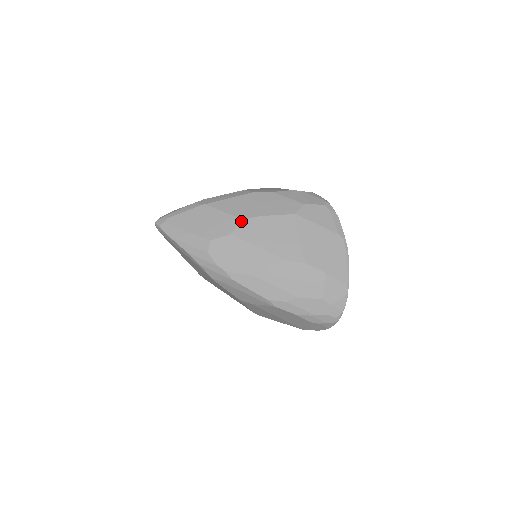
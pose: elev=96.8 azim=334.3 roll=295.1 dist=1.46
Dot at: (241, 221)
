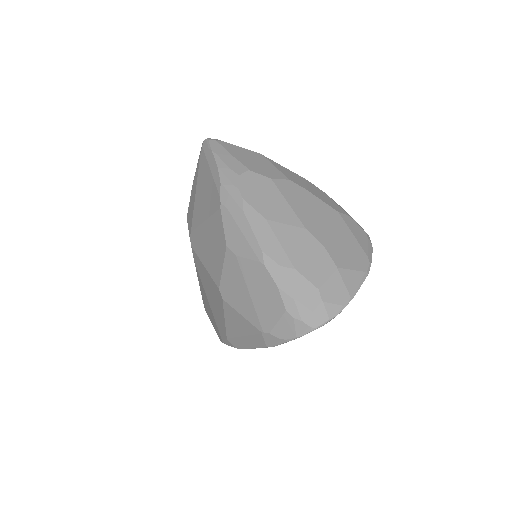
Dot at: (287, 179)
